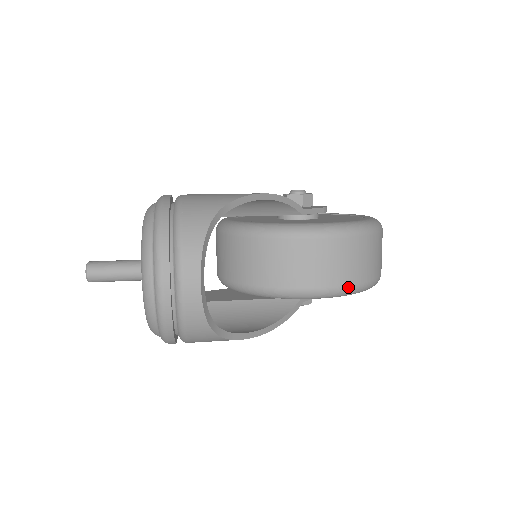
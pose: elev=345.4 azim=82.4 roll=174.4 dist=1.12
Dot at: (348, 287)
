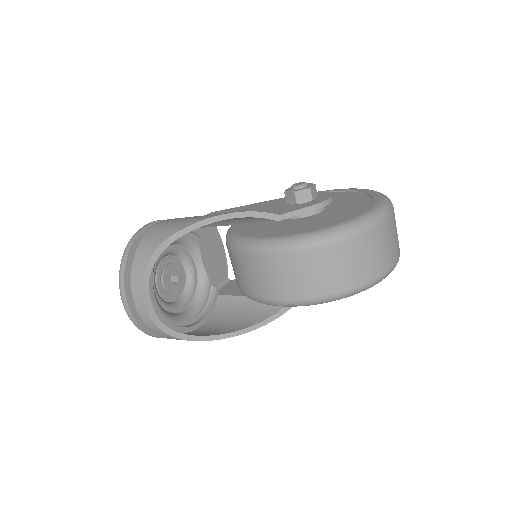
Dot at: (310, 299)
